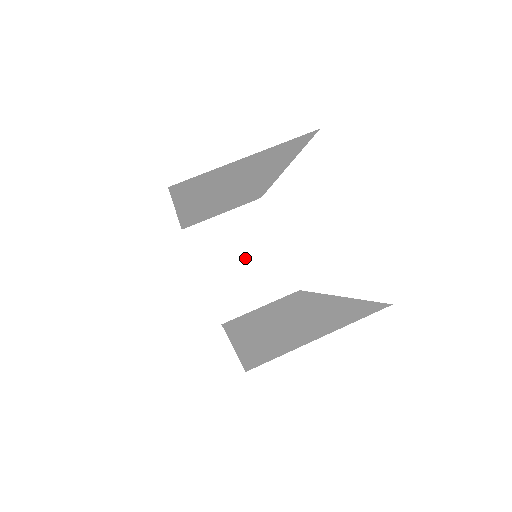
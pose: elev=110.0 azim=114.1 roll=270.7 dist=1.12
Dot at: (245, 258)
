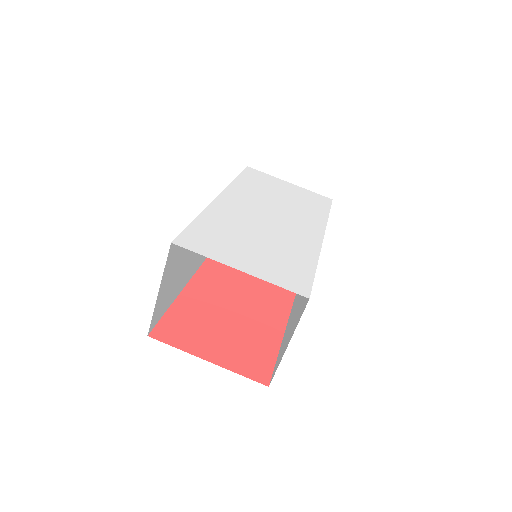
Dot at: occluded
